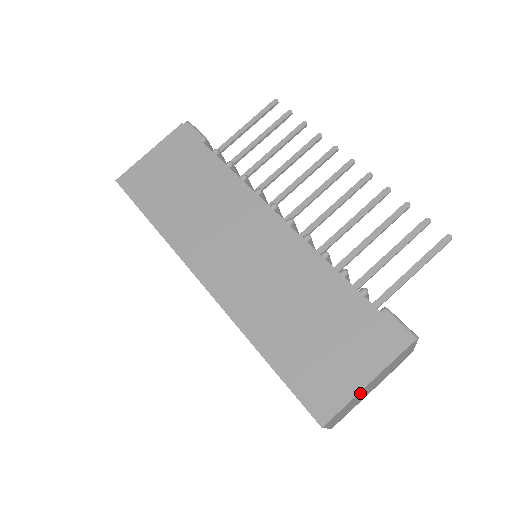
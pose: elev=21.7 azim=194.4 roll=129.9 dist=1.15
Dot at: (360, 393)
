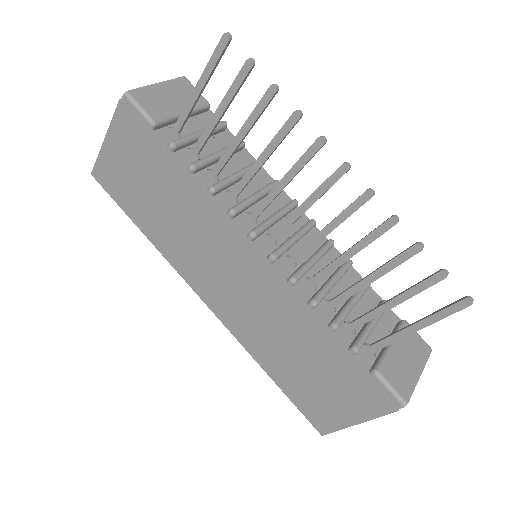
Dot at: occluded
